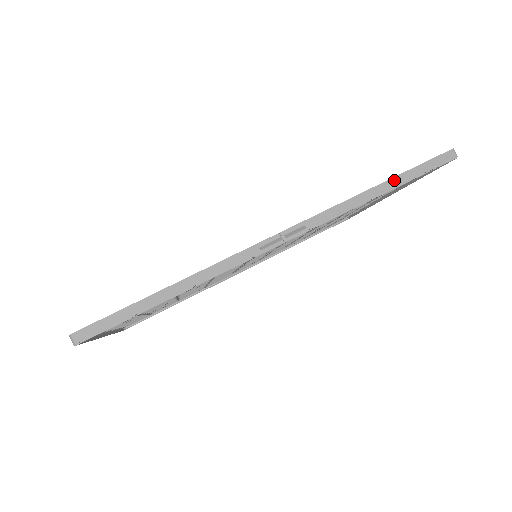
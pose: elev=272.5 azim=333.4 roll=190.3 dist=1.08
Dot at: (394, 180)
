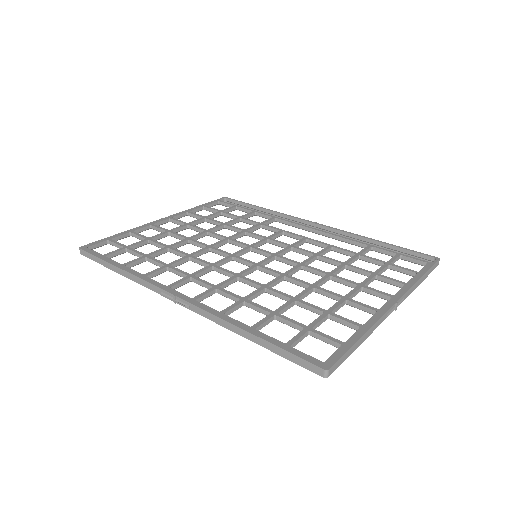
Dot at: (260, 340)
